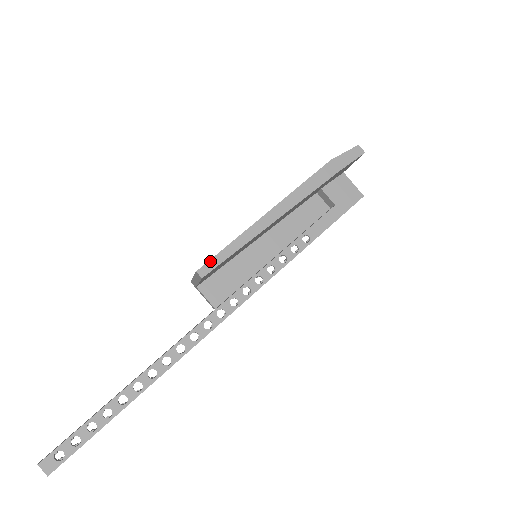
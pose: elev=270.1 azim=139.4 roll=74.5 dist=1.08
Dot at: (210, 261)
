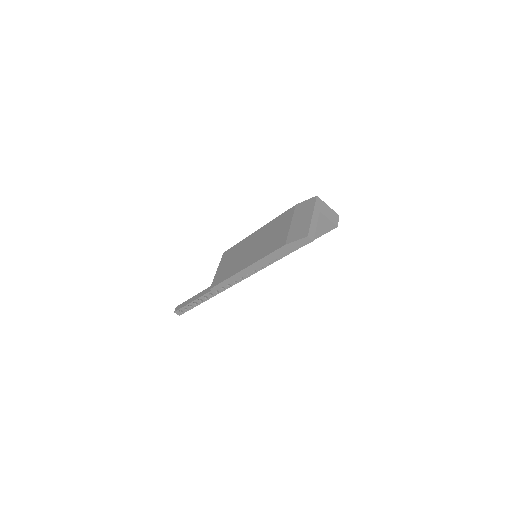
Dot at: (216, 286)
